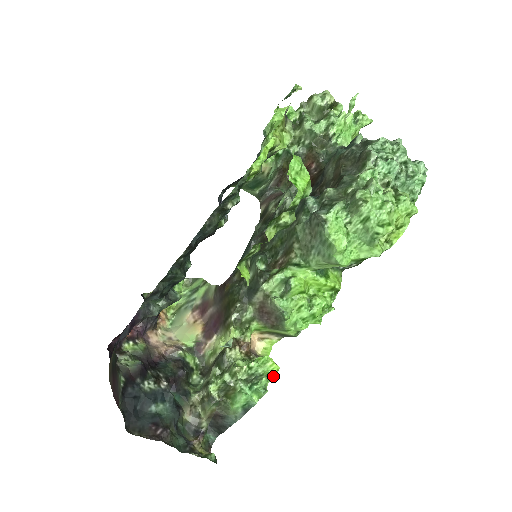
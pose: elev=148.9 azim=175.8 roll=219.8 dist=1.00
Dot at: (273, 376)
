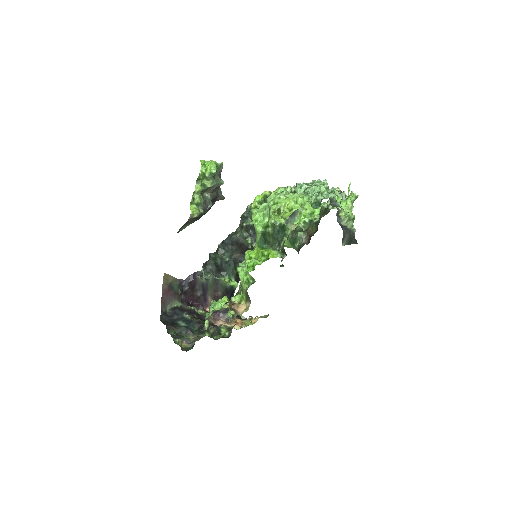
Dot at: (222, 305)
